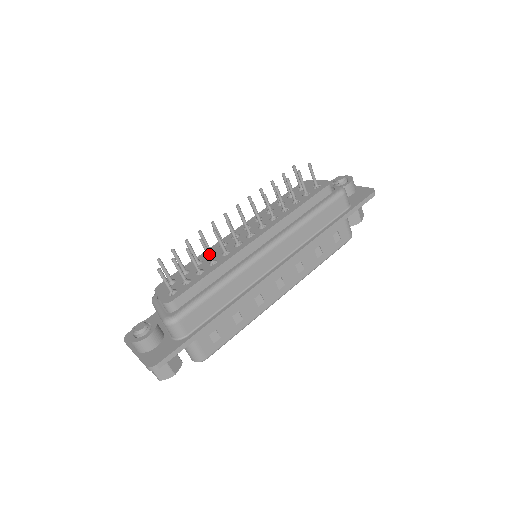
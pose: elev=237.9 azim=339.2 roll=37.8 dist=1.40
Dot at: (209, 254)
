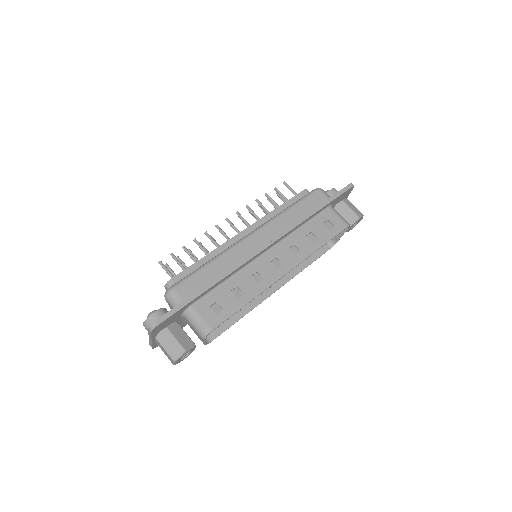
Dot at: (204, 250)
